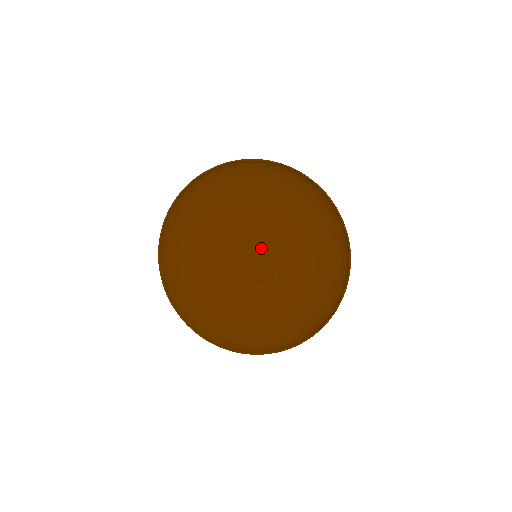
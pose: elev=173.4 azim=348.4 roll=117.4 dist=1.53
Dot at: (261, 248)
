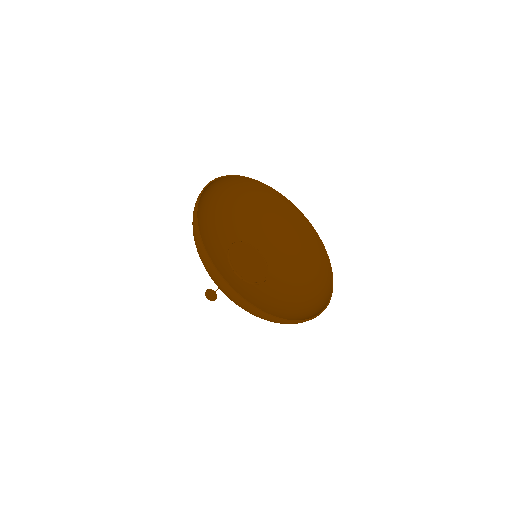
Dot at: (253, 261)
